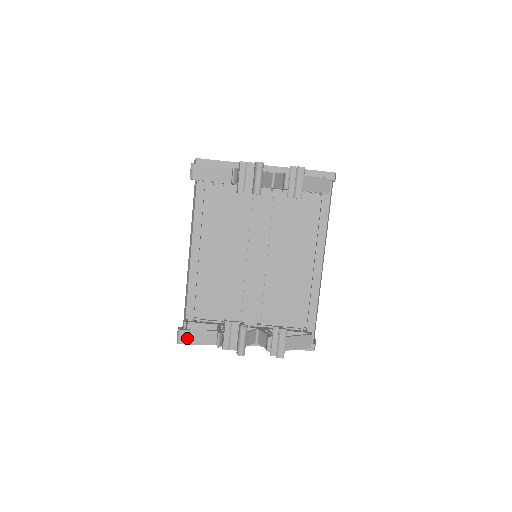
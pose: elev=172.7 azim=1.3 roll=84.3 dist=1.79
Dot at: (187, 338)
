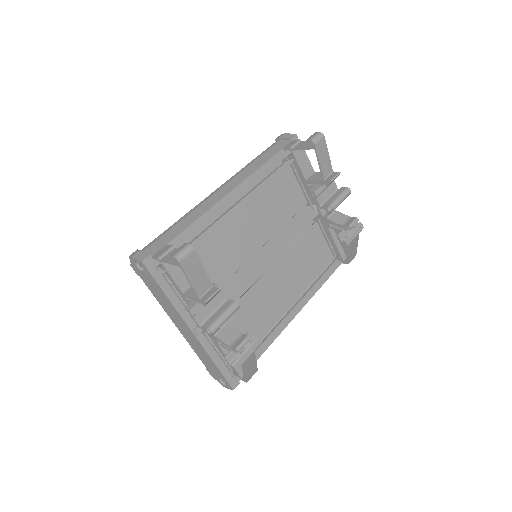
Dot at: (189, 263)
